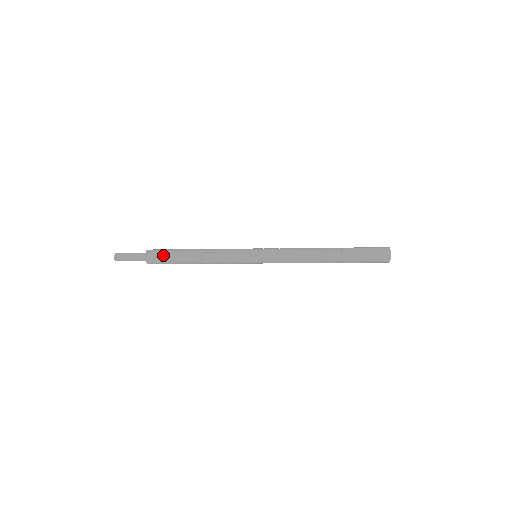
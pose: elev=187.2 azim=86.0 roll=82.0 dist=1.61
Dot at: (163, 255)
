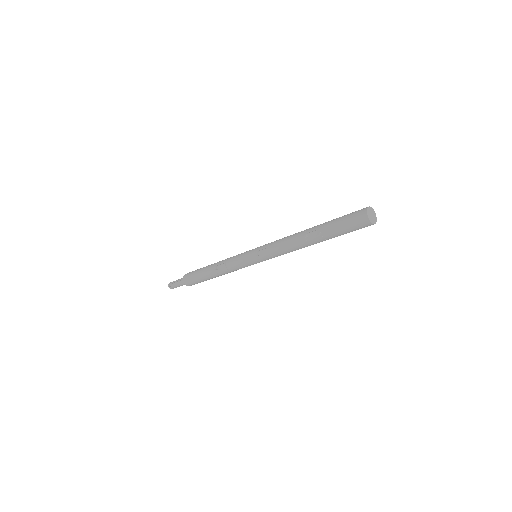
Dot at: (193, 277)
